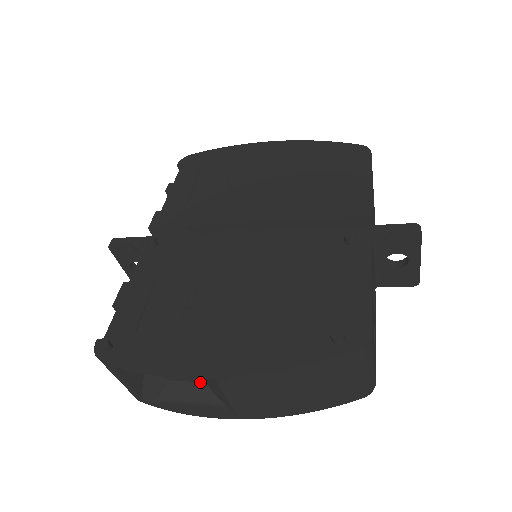
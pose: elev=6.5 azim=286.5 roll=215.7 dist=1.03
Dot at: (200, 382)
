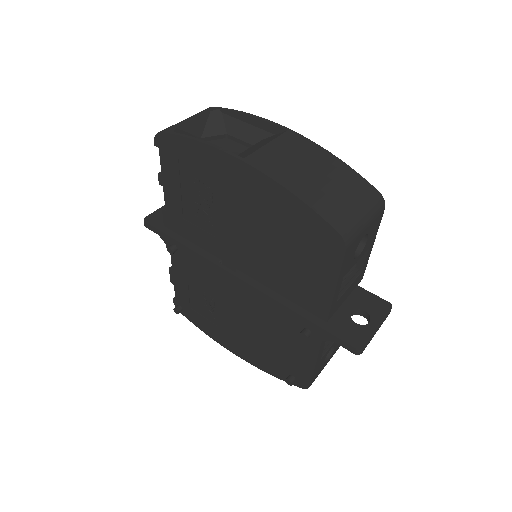
Dot at: occluded
